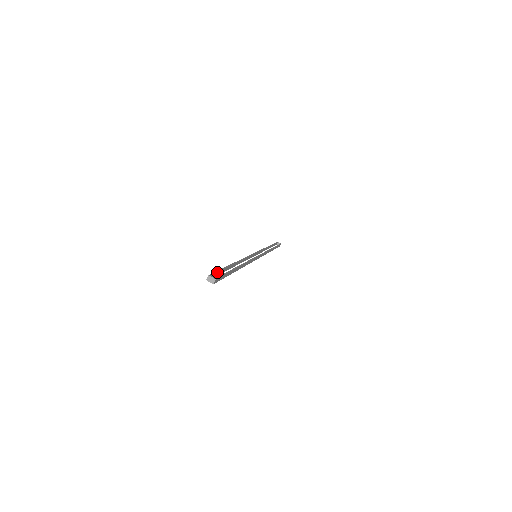
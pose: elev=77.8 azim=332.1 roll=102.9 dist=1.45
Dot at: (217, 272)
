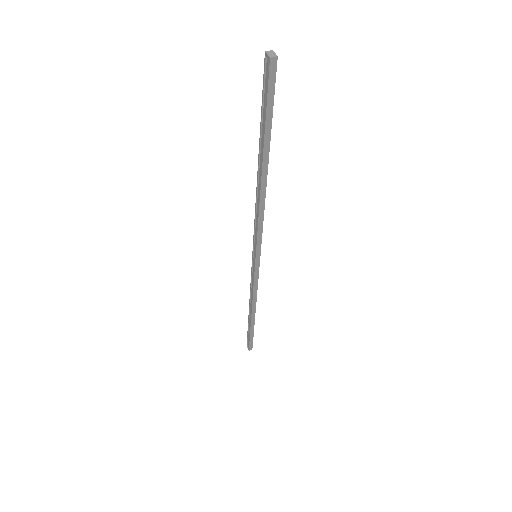
Dot at: occluded
